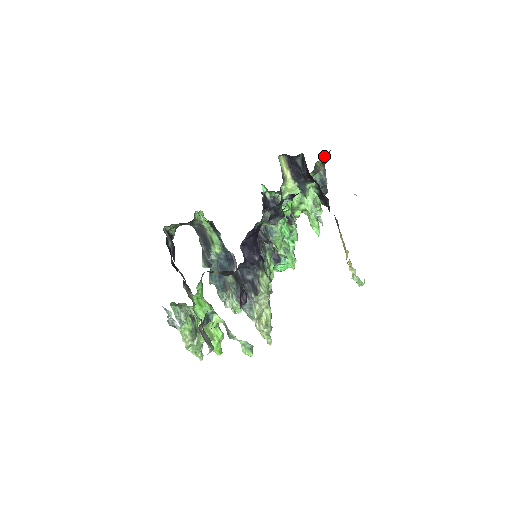
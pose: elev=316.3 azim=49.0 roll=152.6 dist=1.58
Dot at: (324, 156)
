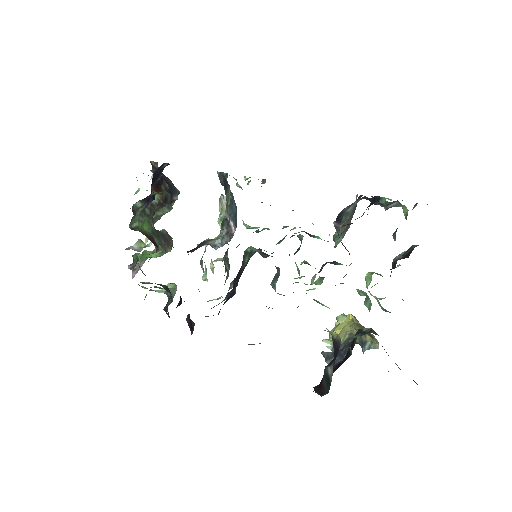
Dot at: occluded
